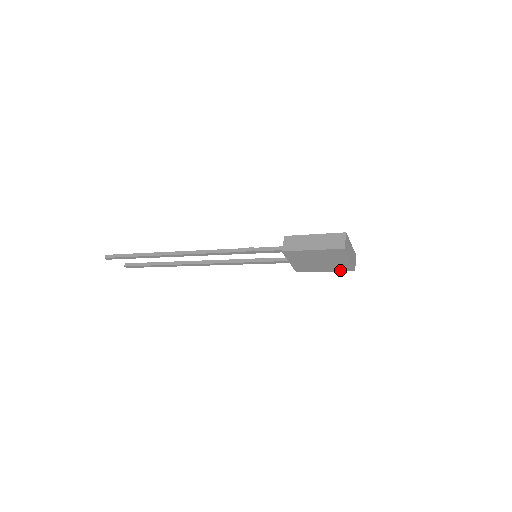
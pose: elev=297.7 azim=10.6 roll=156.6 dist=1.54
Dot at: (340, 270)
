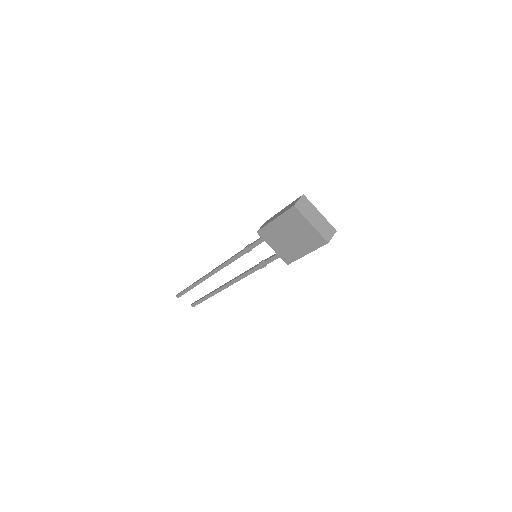
Dot at: (316, 246)
